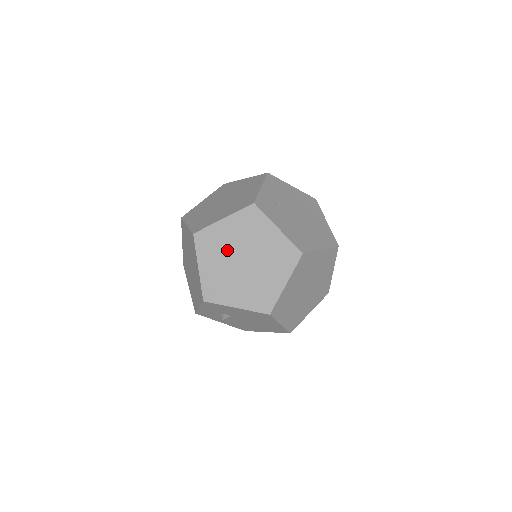
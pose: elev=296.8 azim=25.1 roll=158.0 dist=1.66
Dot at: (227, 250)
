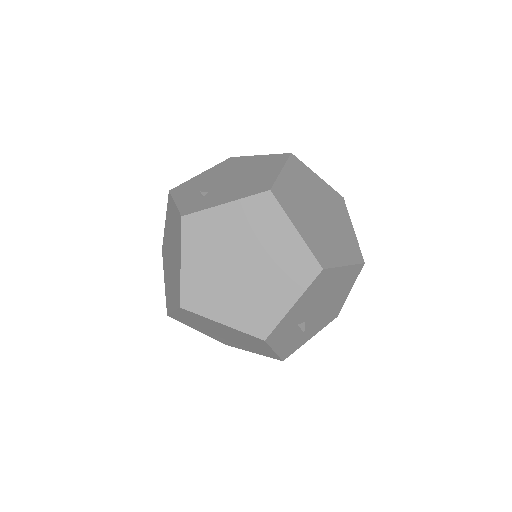
Dot at: (219, 278)
